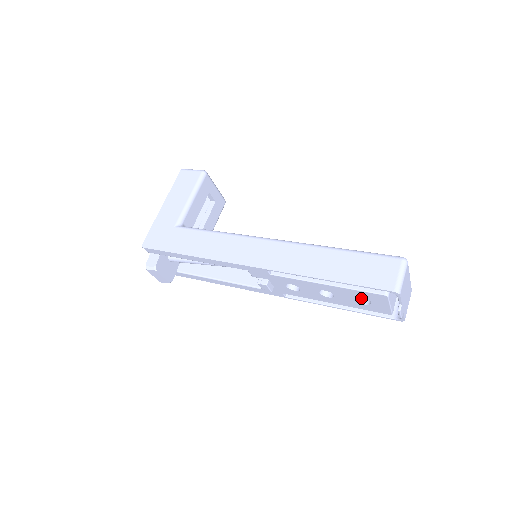
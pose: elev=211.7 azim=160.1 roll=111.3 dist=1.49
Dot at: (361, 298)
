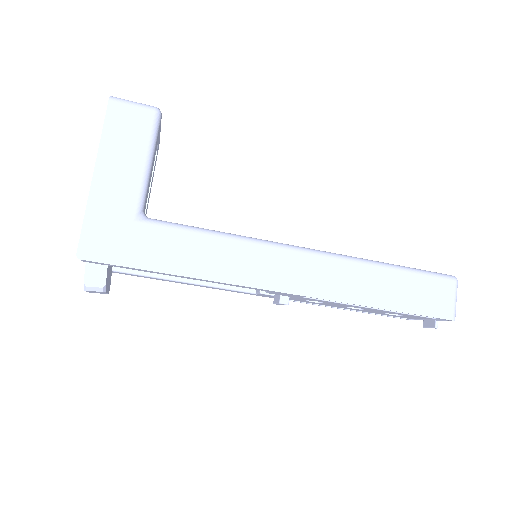
Dot at: occluded
